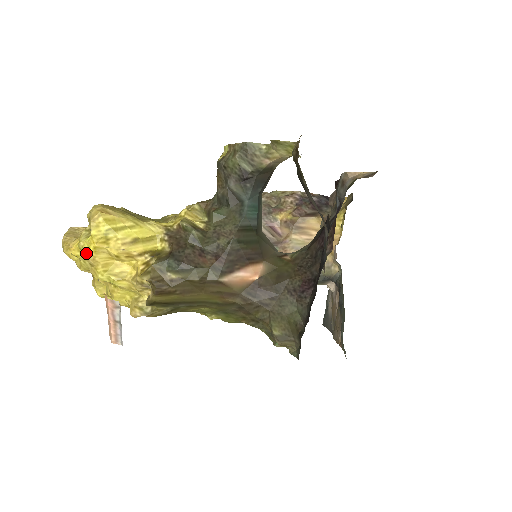
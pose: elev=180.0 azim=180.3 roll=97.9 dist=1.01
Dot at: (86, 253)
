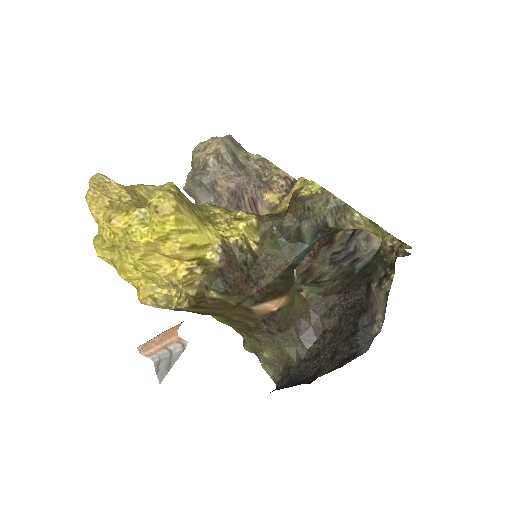
Dot at: (133, 240)
